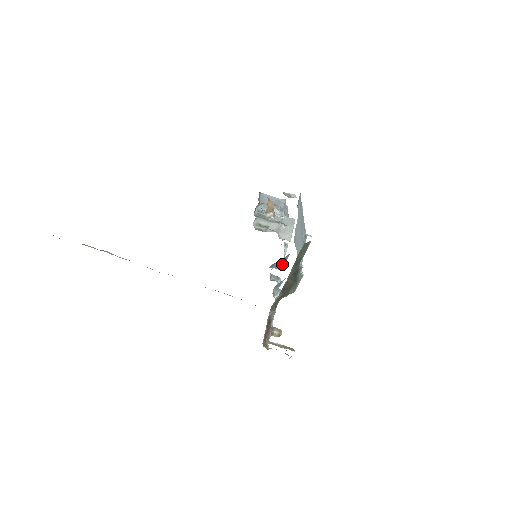
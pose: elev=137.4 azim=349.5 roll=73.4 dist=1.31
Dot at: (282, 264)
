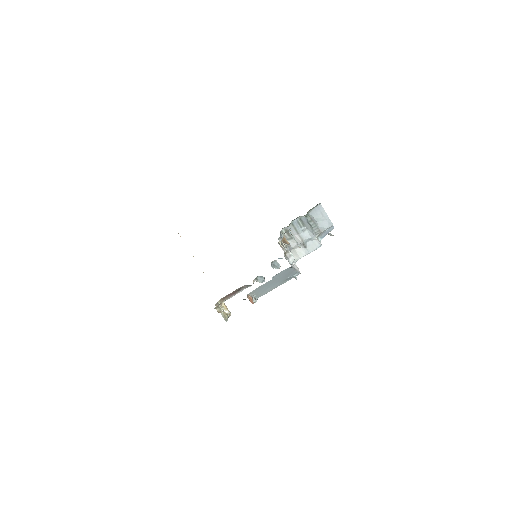
Dot at: occluded
